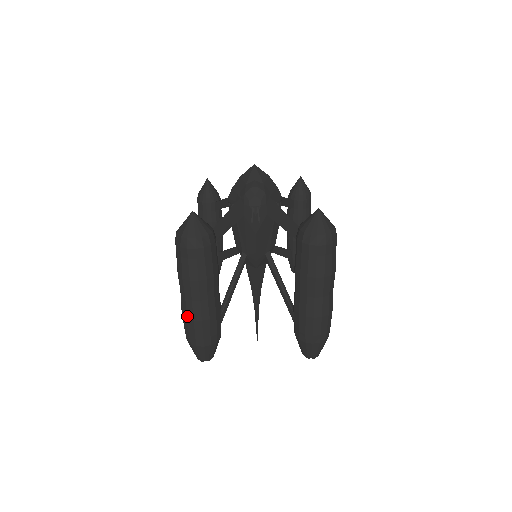
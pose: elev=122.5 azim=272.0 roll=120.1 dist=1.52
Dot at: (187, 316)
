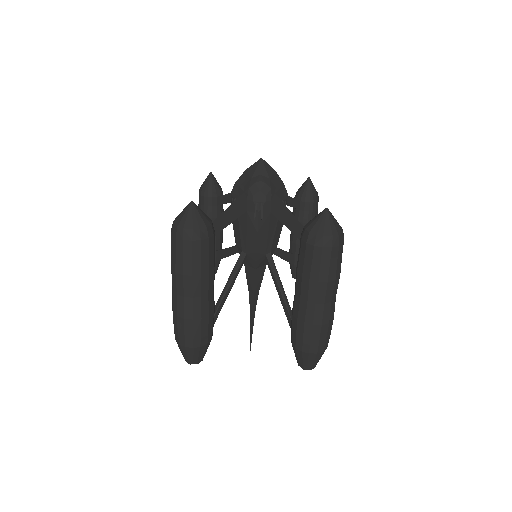
Dot at: (177, 313)
